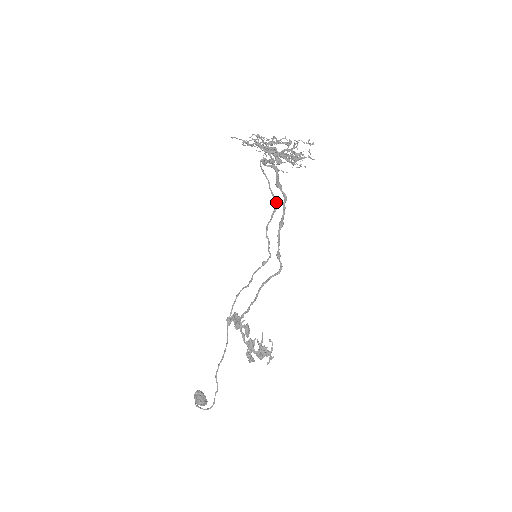
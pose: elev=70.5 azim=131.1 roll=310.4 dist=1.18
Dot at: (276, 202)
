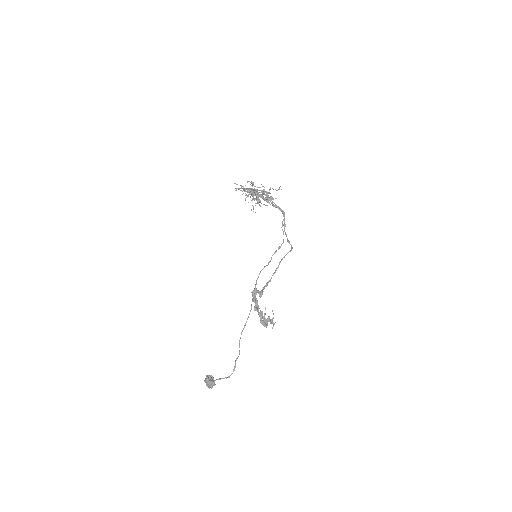
Dot at: (283, 211)
